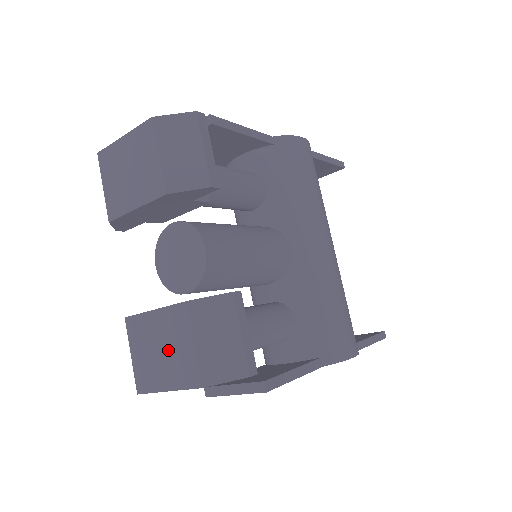
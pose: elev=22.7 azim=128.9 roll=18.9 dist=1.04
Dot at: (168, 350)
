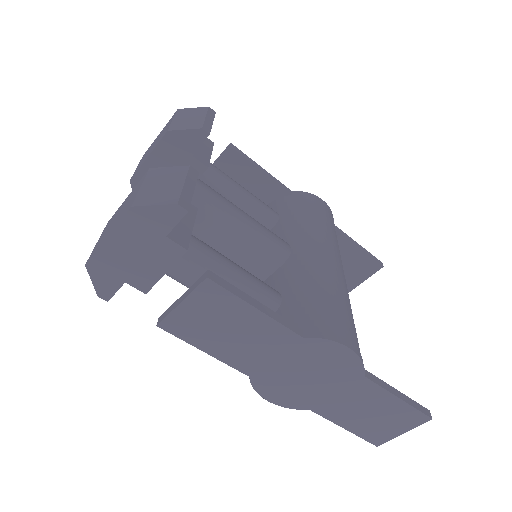
Dot at: (123, 209)
